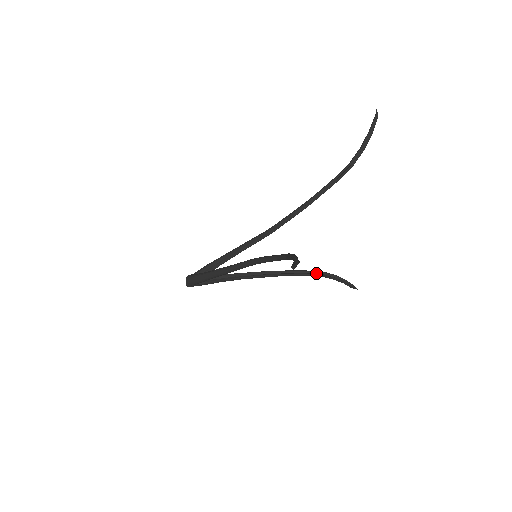
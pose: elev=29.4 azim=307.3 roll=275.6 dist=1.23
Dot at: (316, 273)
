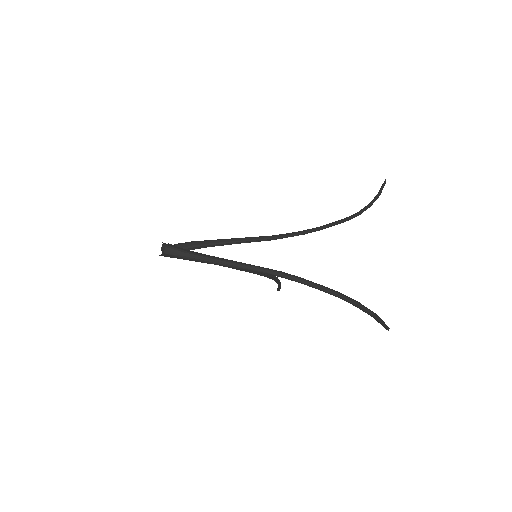
Dot at: (273, 277)
